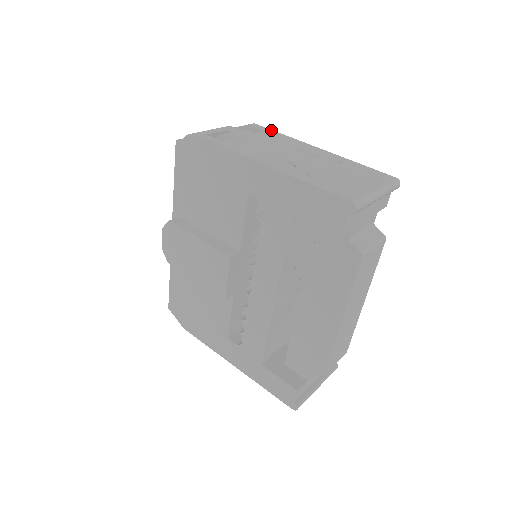
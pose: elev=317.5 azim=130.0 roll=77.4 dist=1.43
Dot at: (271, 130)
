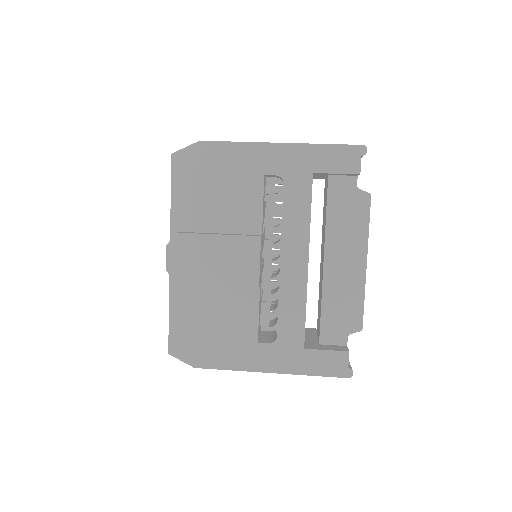
Dot at: occluded
